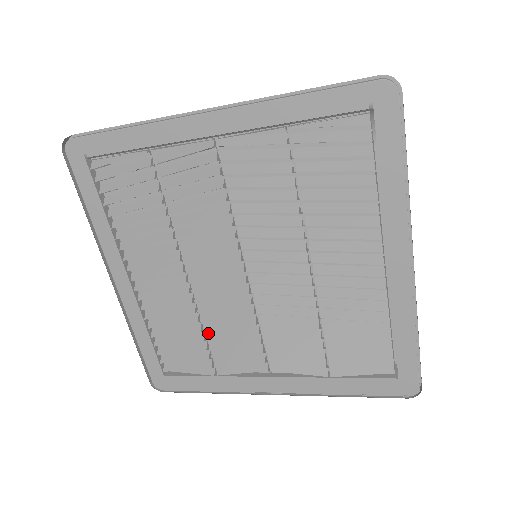
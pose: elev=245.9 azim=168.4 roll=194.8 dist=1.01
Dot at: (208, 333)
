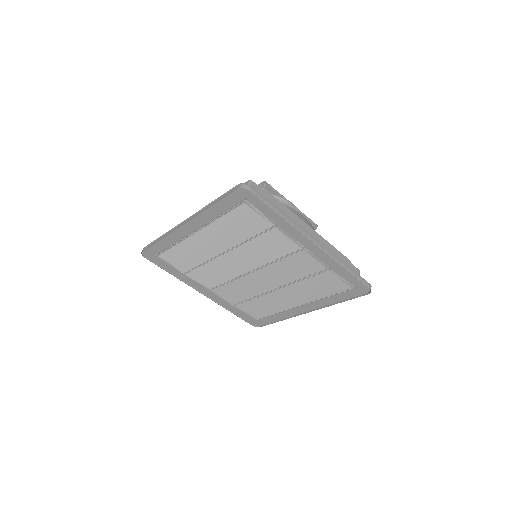
Dot at: (203, 265)
